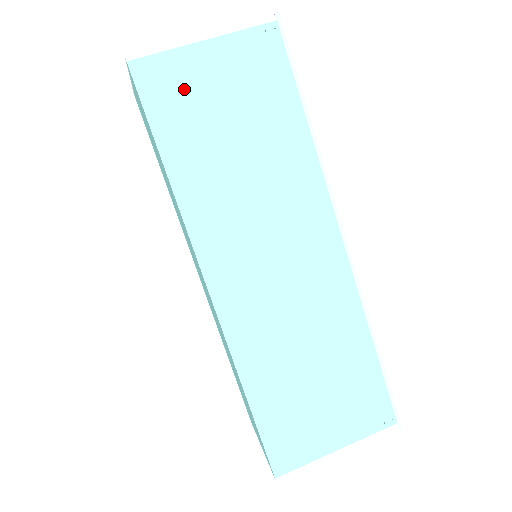
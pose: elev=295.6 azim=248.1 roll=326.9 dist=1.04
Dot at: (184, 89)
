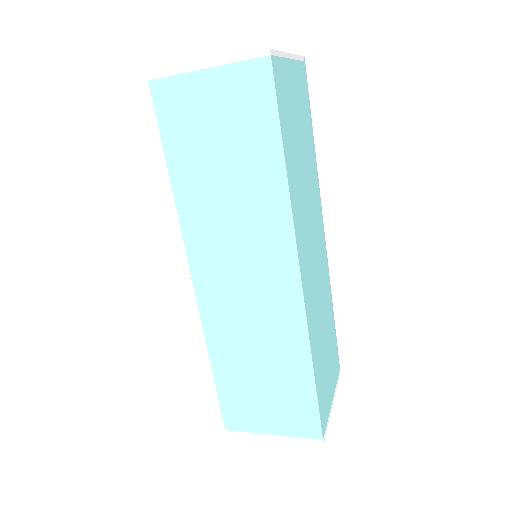
Dot at: (287, 95)
